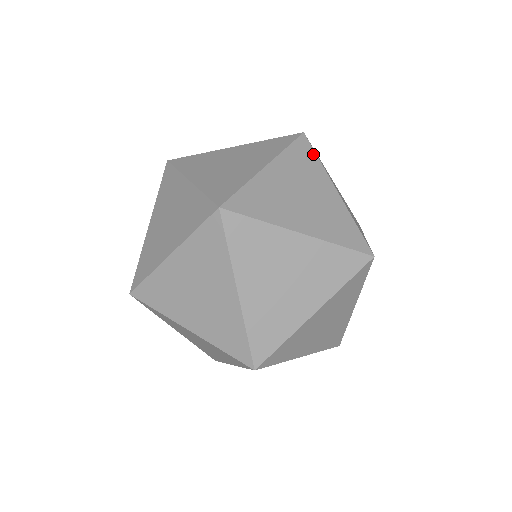
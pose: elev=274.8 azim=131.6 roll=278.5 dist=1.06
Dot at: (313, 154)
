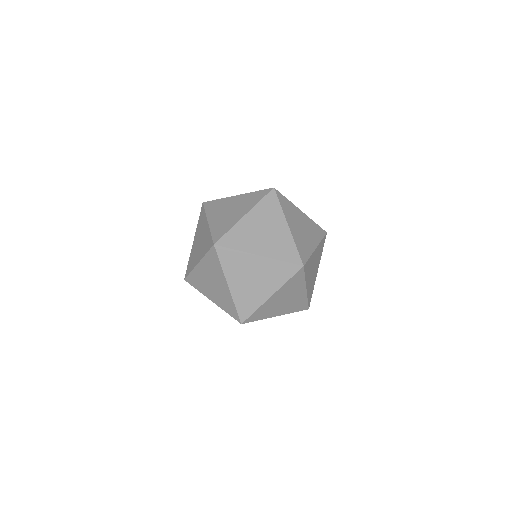
Dot at: occluded
